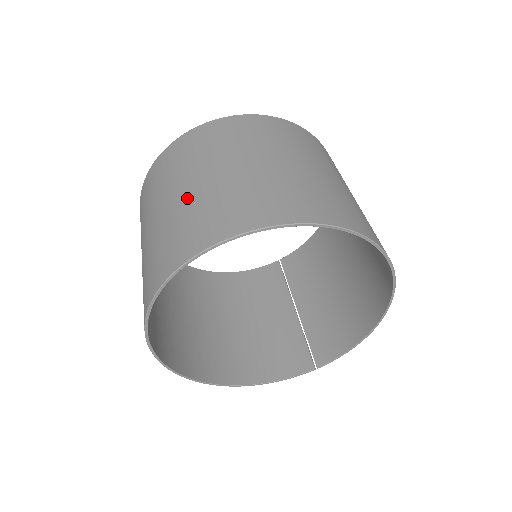
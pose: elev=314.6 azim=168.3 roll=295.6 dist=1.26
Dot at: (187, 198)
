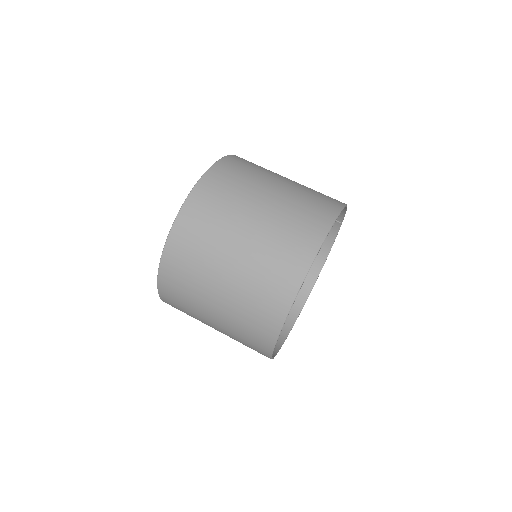
Dot at: (224, 333)
